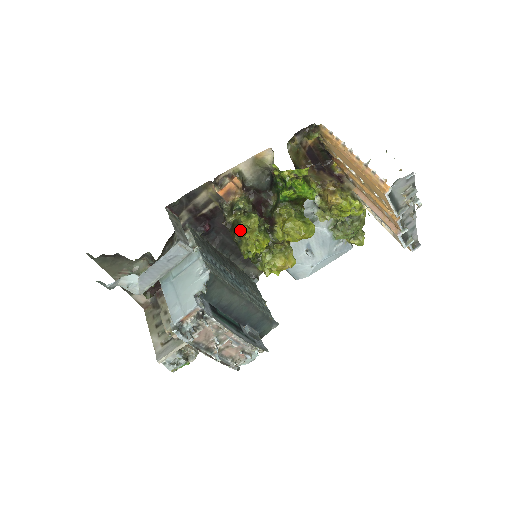
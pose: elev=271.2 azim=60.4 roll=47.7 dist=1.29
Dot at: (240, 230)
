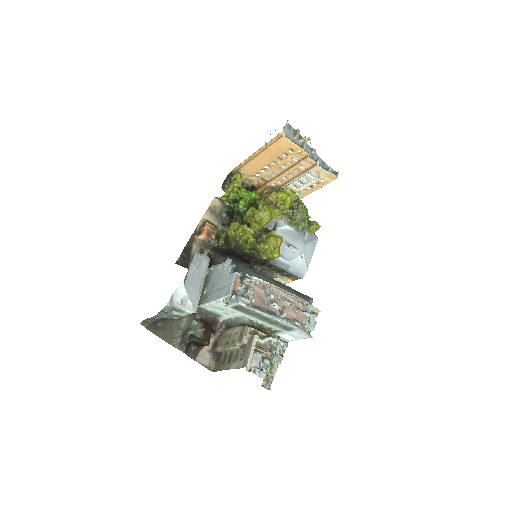
Dot at: (230, 236)
